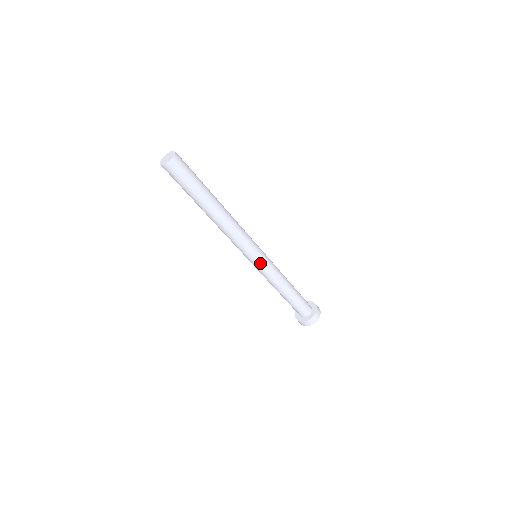
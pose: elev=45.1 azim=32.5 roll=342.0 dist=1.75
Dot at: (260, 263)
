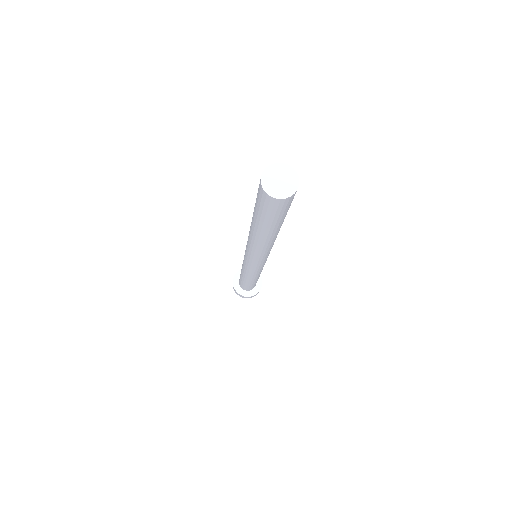
Dot at: (258, 268)
